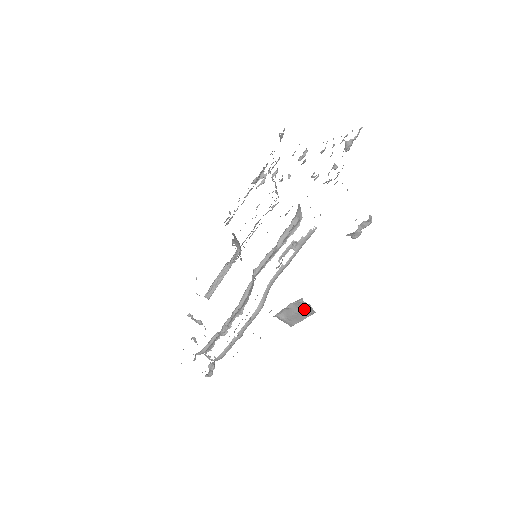
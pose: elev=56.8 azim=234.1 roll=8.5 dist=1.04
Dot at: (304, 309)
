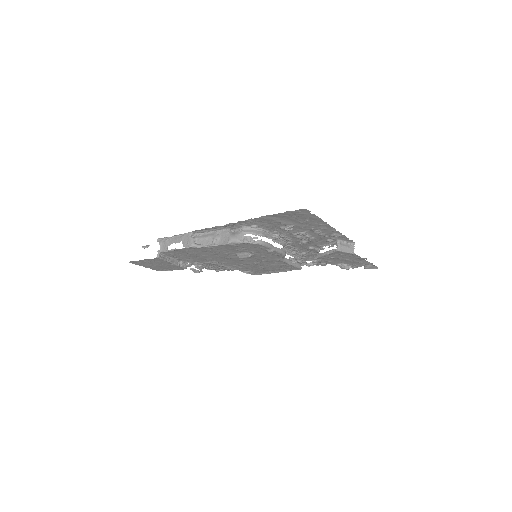
Dot at: (351, 248)
